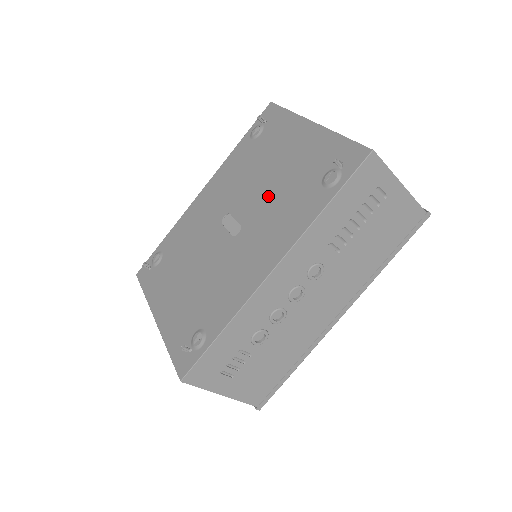
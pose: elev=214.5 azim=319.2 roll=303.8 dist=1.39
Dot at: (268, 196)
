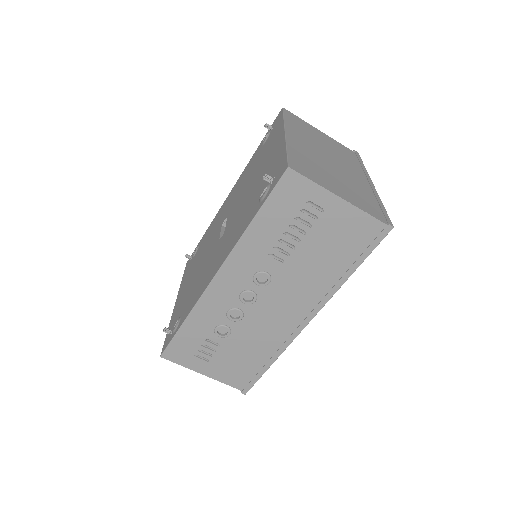
Dot at: (242, 205)
